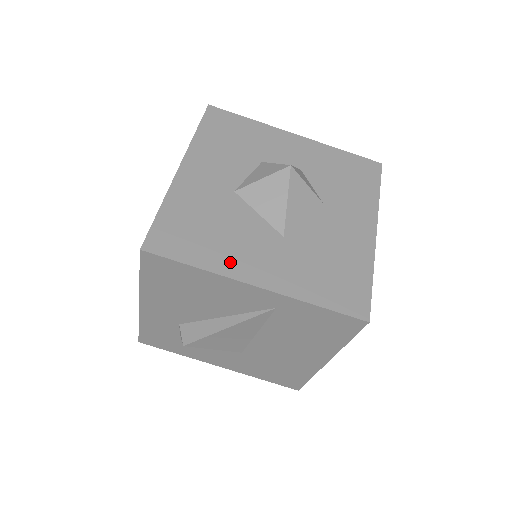
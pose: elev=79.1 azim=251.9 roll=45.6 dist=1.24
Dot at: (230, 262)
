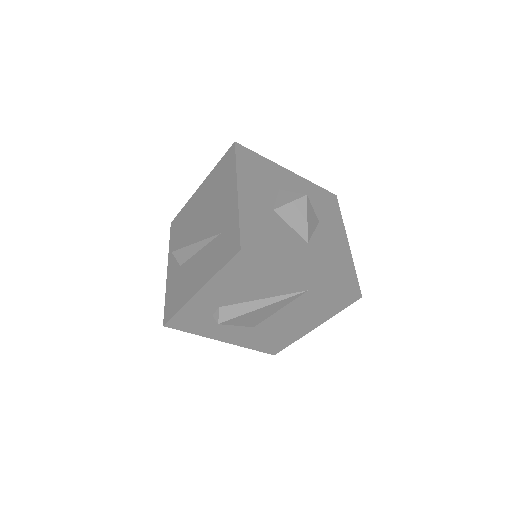
Dot at: (289, 259)
